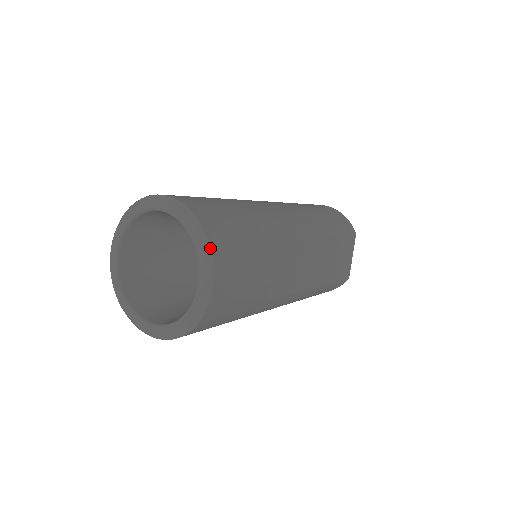
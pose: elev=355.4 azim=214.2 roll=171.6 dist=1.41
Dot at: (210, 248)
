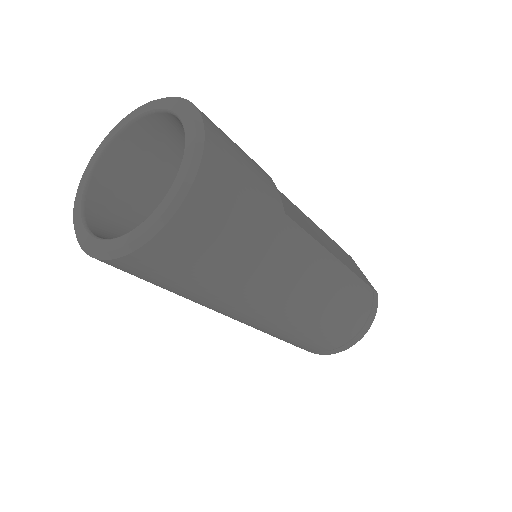
Dot at: (180, 98)
